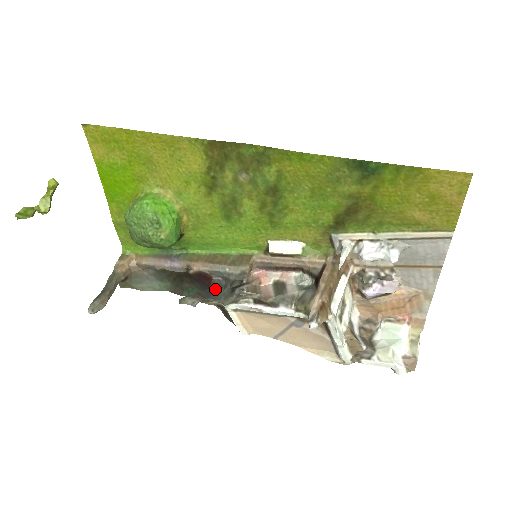
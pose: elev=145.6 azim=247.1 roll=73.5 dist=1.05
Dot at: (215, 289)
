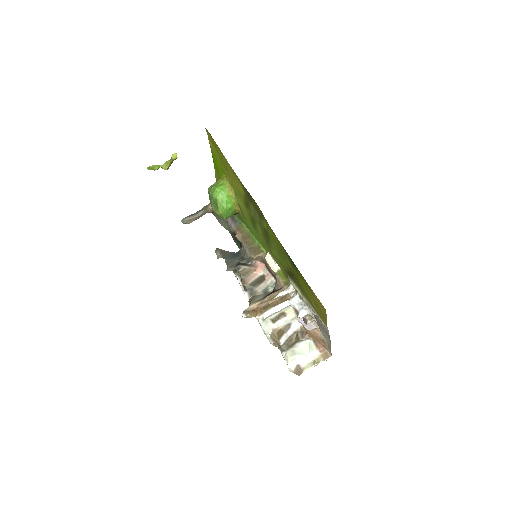
Dot at: (237, 255)
